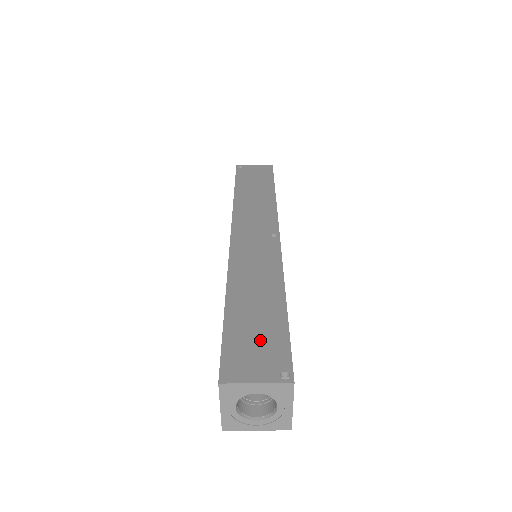
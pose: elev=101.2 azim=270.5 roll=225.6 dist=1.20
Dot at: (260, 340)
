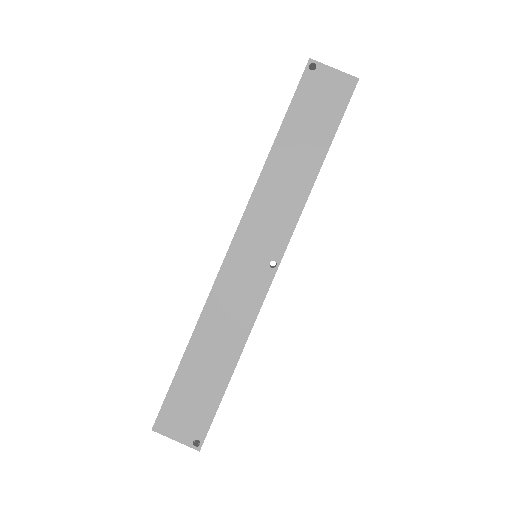
Dot at: (195, 404)
